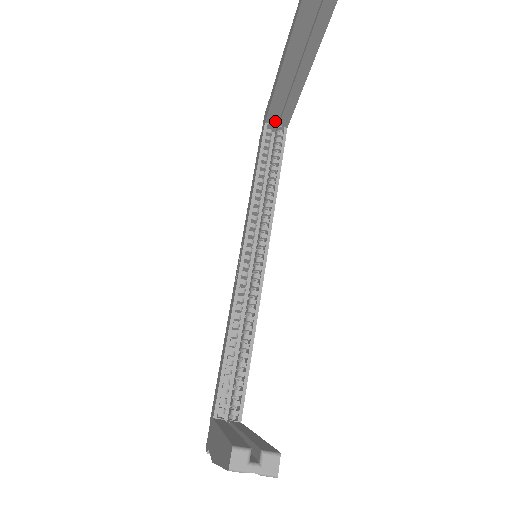
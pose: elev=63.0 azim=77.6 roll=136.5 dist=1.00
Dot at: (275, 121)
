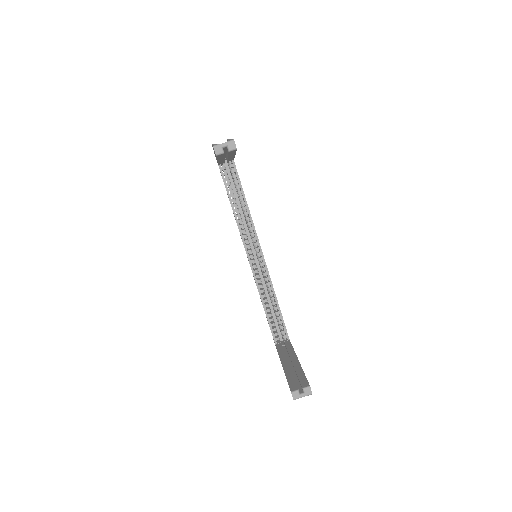
Dot at: occluded
